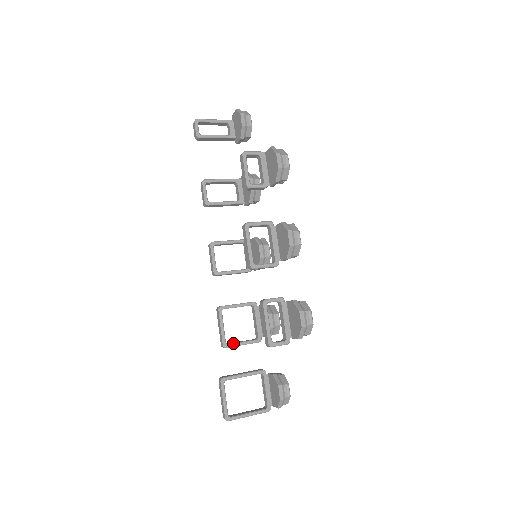
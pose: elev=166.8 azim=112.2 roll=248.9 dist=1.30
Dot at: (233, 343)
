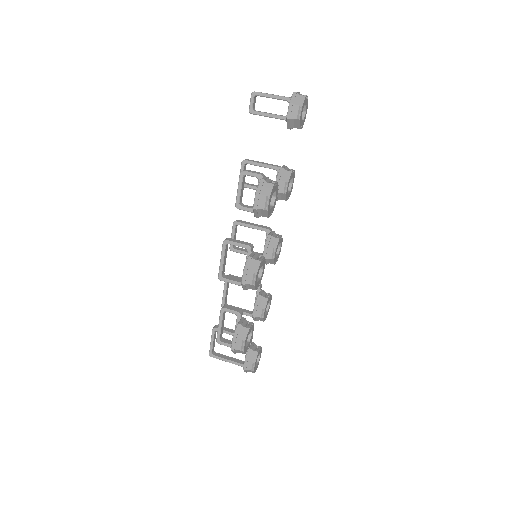
Dot at: occluded
